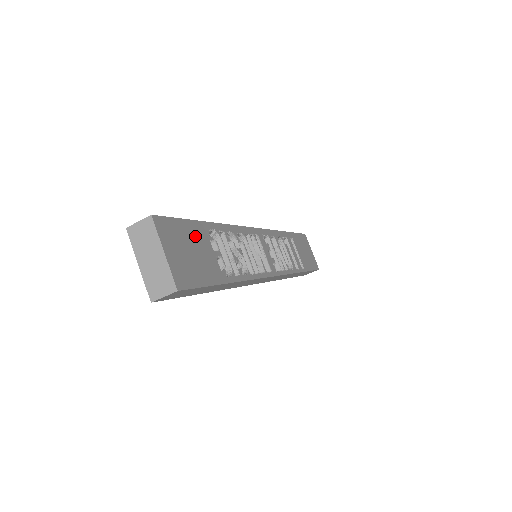
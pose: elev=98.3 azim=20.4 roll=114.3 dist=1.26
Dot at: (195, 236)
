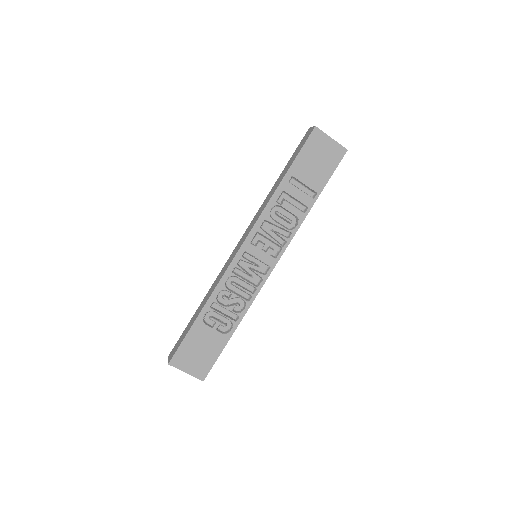
Dot at: (196, 338)
